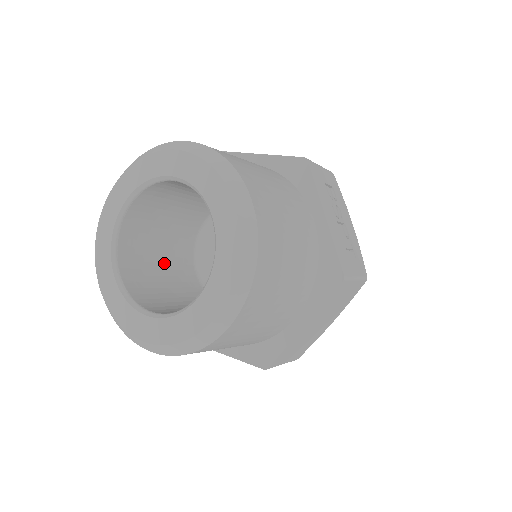
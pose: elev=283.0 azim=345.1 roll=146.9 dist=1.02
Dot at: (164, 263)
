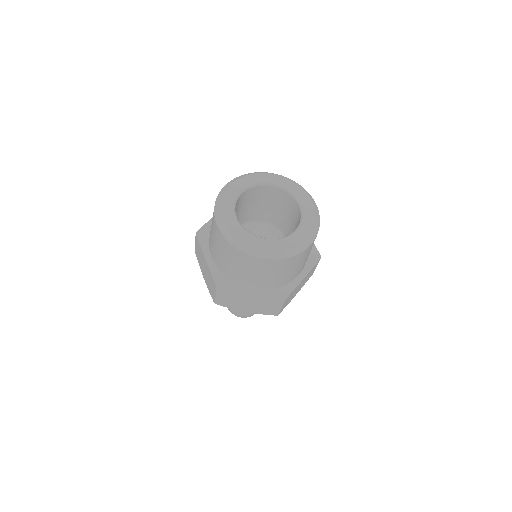
Dot at: (242, 211)
